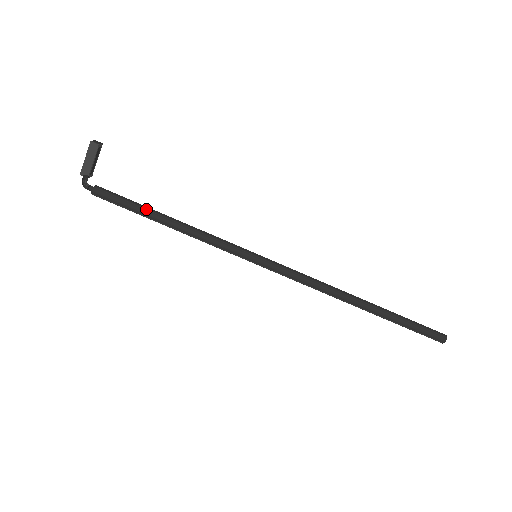
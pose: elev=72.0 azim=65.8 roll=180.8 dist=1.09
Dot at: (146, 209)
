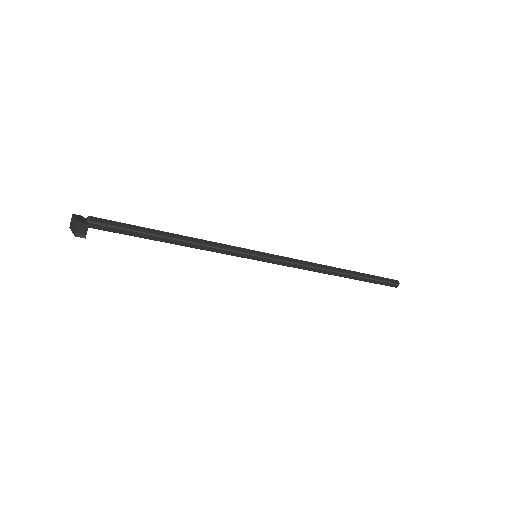
Dot at: (148, 238)
